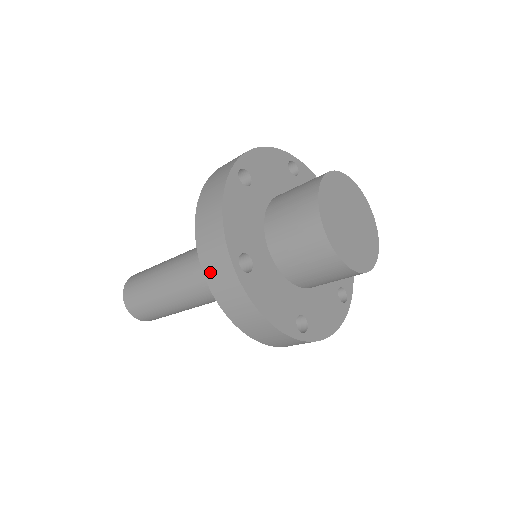
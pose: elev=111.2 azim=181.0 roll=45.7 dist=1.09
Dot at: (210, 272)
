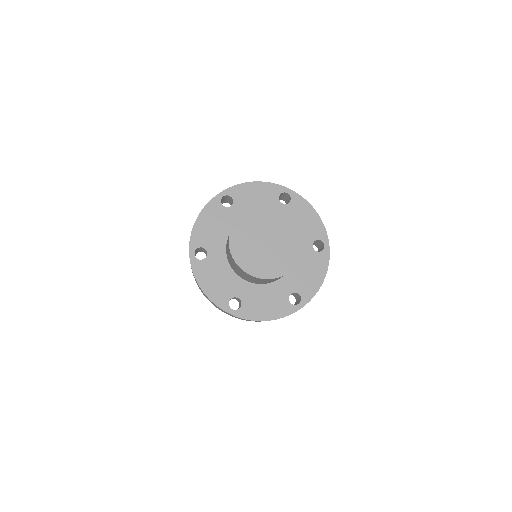
Dot at: occluded
